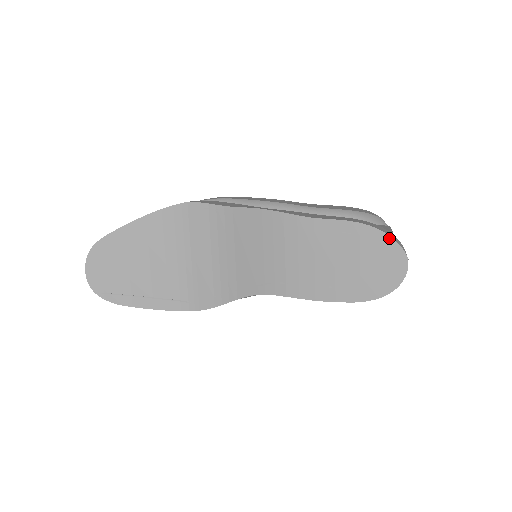
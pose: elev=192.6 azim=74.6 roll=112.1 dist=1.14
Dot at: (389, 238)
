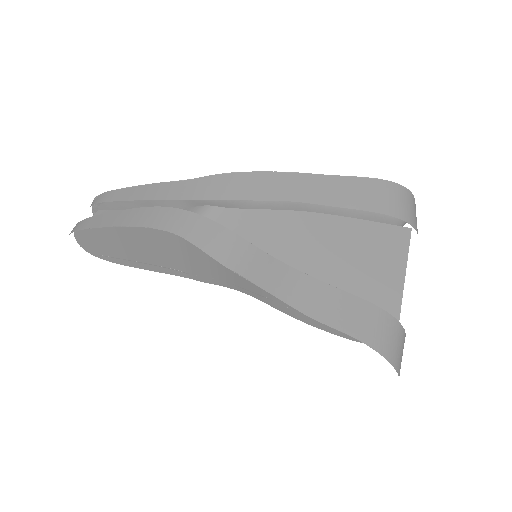
Dot at: (392, 320)
